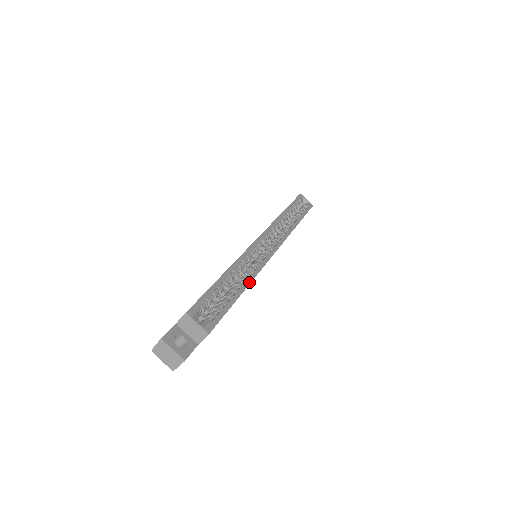
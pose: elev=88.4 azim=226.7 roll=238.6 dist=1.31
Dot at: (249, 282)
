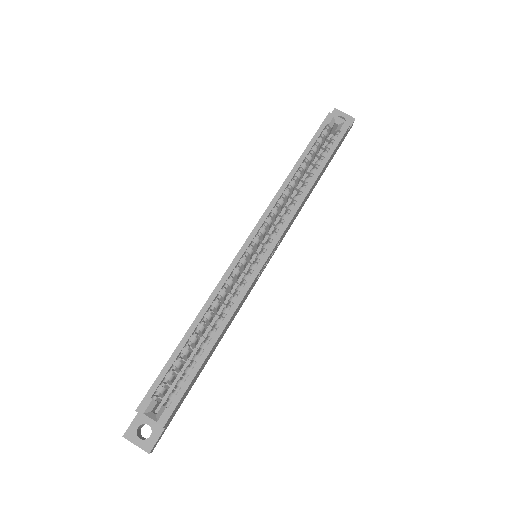
Dot at: (223, 328)
